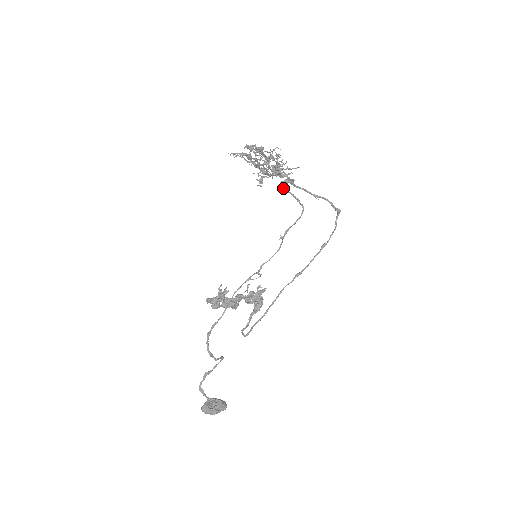
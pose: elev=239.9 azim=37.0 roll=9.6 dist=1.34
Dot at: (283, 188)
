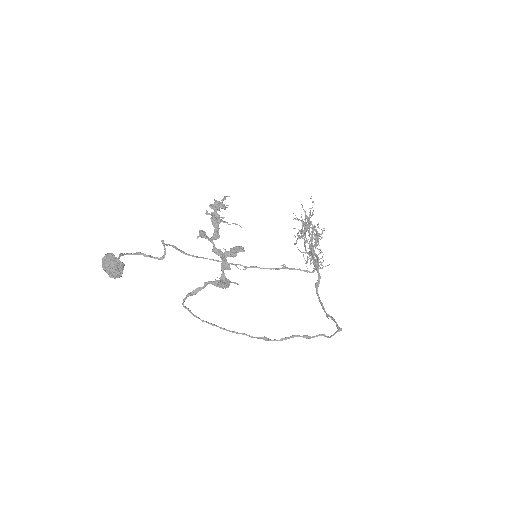
Dot at: (310, 251)
